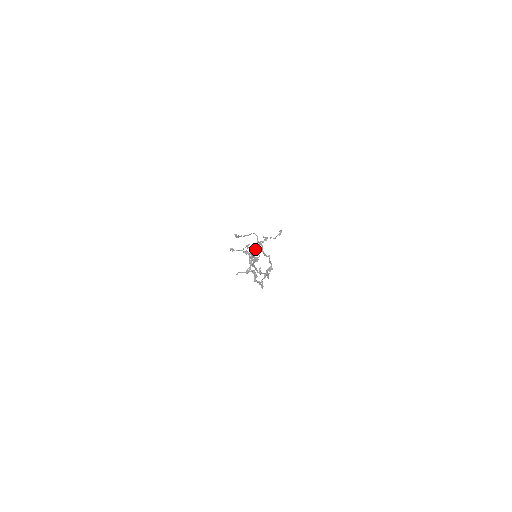
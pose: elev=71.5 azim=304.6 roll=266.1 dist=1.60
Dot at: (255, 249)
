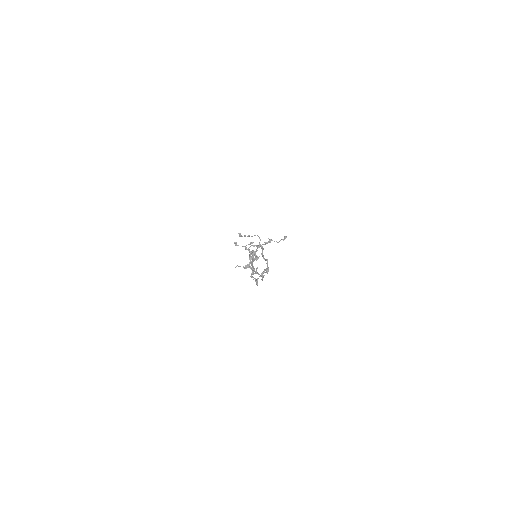
Dot at: (257, 248)
